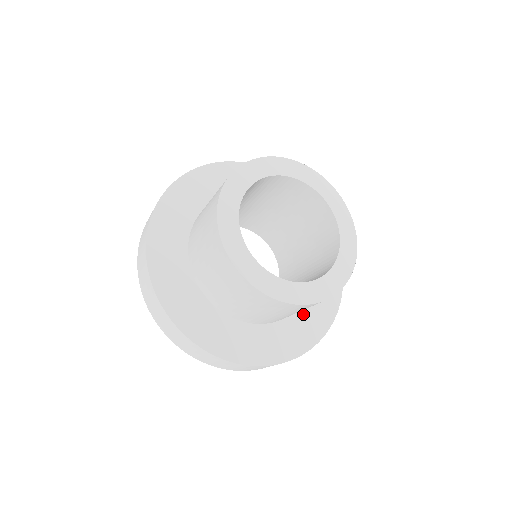
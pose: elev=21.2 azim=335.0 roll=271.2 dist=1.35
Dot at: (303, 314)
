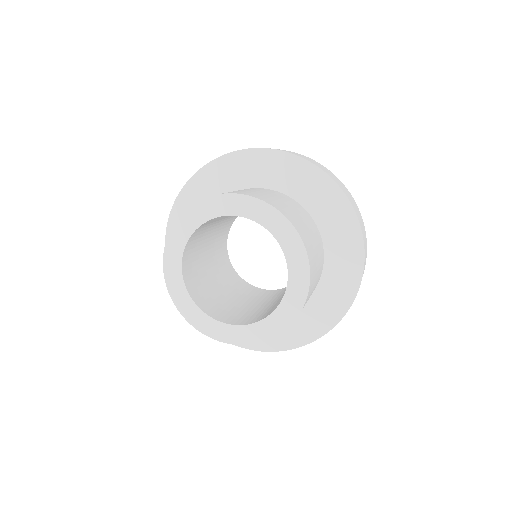
Dot at: occluded
